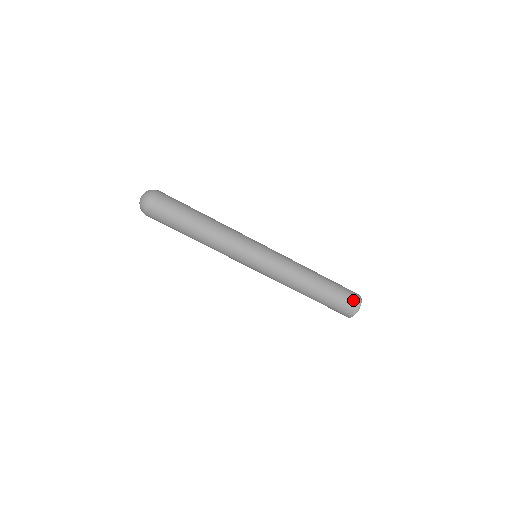
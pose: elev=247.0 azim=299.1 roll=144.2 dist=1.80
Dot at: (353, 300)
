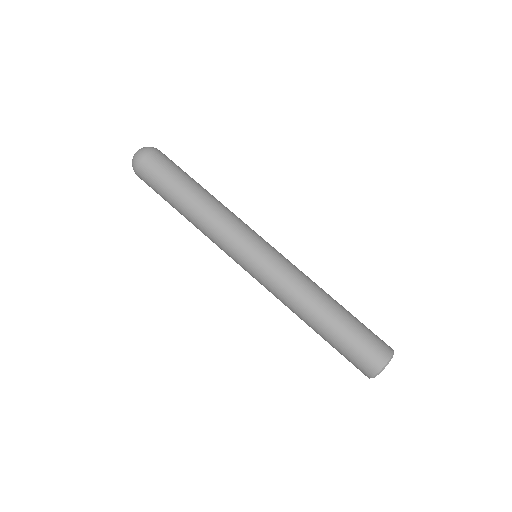
Dot at: occluded
